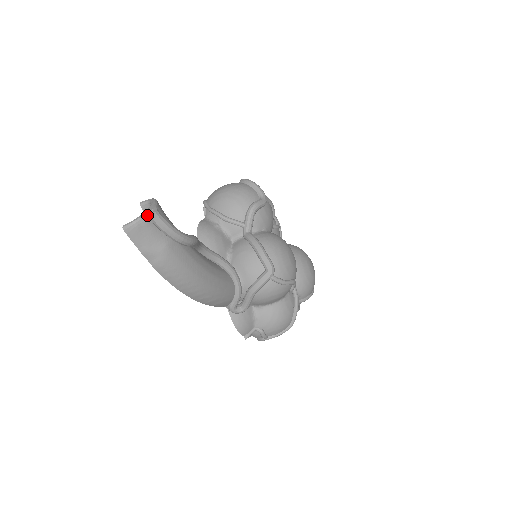
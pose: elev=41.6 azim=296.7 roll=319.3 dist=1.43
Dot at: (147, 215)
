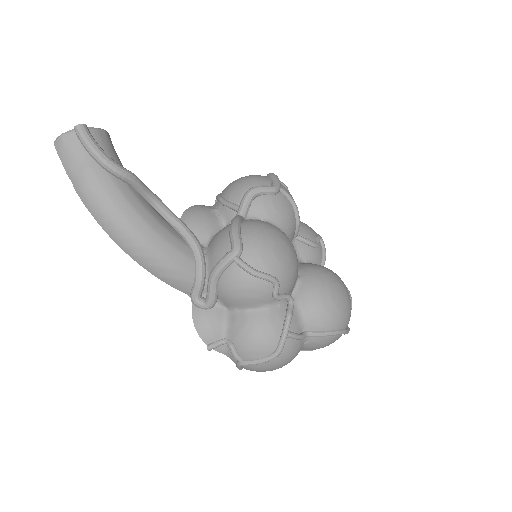
Dot at: (75, 130)
